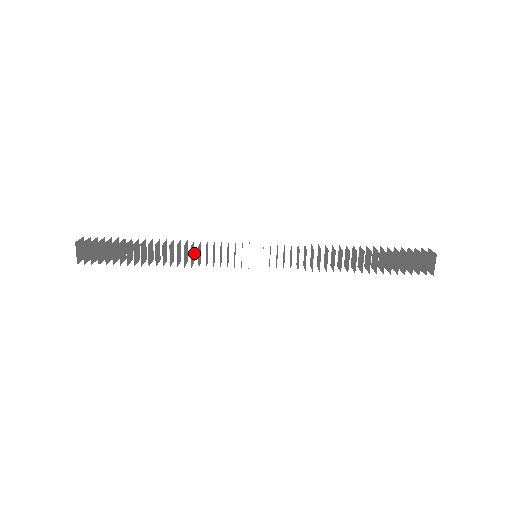
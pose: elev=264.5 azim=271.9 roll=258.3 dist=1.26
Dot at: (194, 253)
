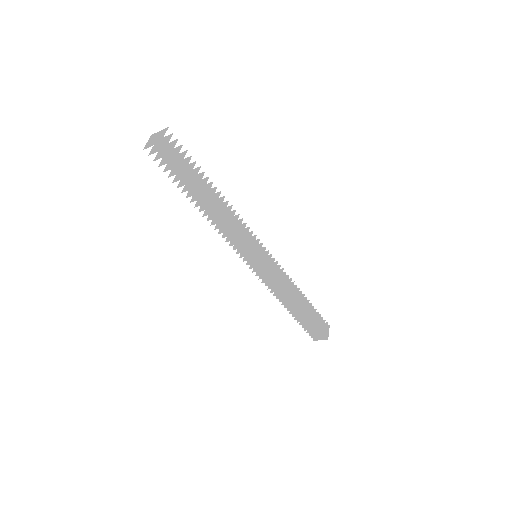
Dot at: occluded
